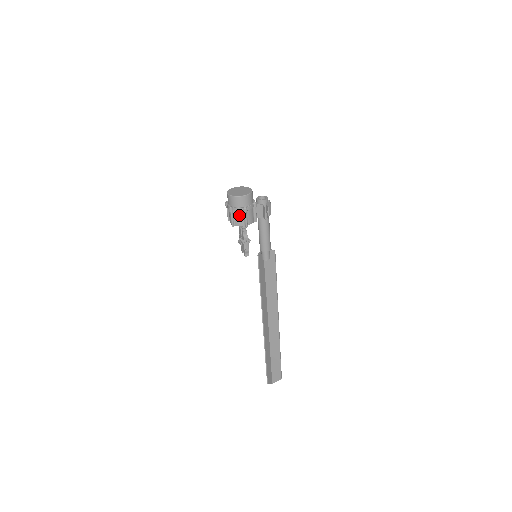
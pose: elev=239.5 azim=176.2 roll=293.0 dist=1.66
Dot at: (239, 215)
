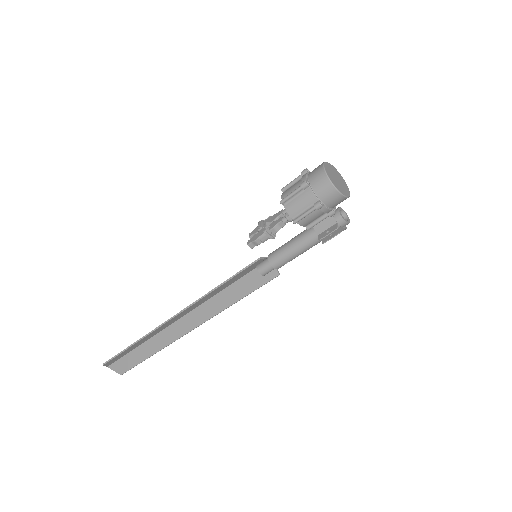
Dot at: (304, 202)
